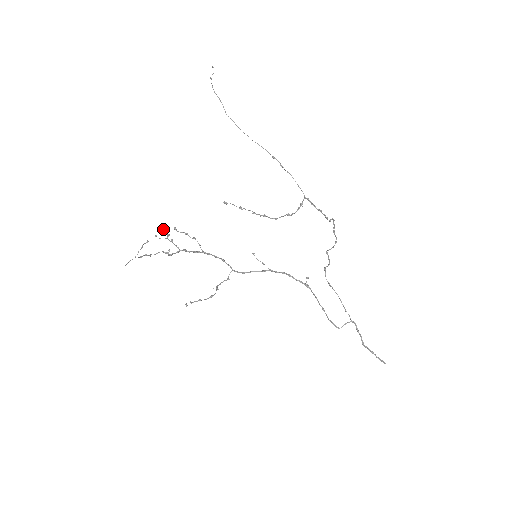
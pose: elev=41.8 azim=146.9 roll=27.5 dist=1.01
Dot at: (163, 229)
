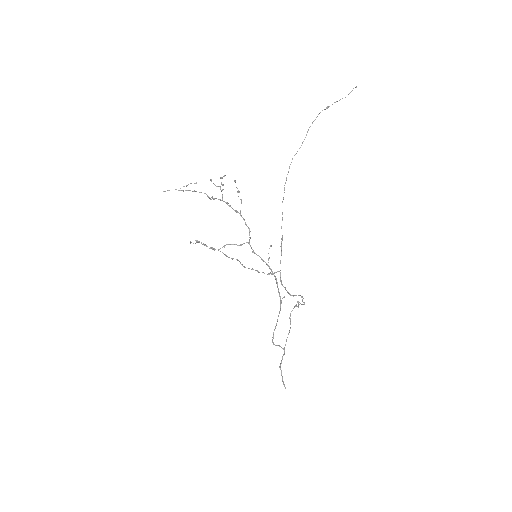
Dot at: (221, 178)
